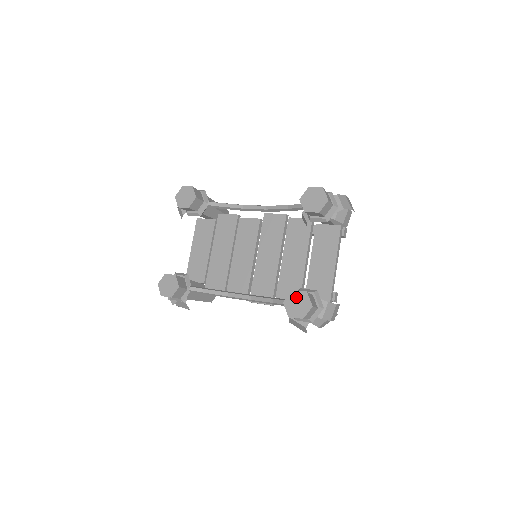
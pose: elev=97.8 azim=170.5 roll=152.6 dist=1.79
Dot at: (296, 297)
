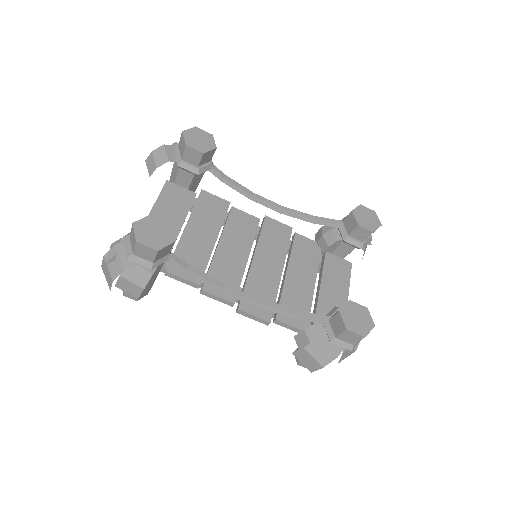
Dot at: (355, 309)
